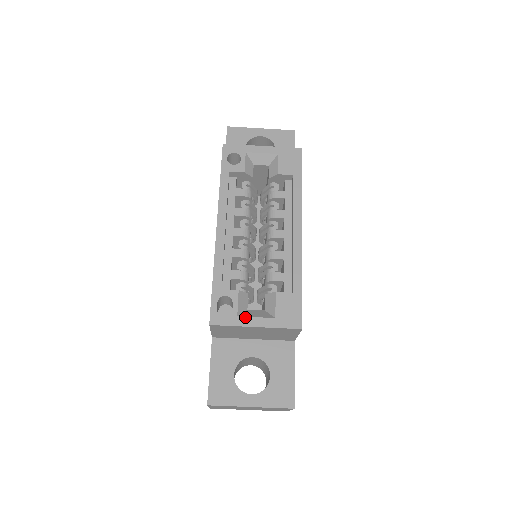
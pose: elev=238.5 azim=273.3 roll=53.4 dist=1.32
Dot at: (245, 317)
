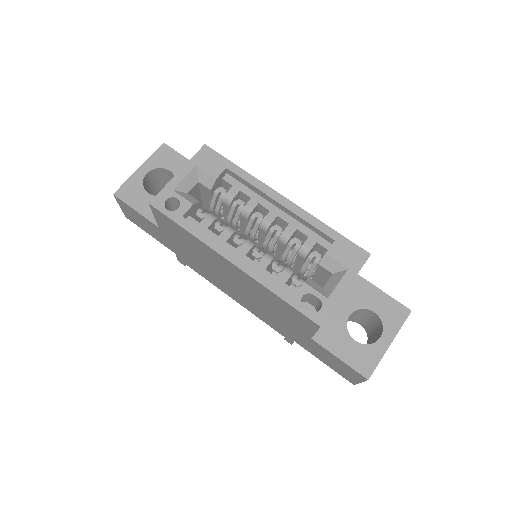
Dot at: (332, 293)
